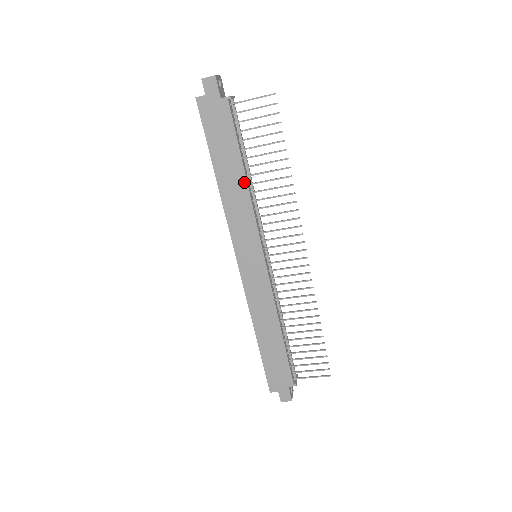
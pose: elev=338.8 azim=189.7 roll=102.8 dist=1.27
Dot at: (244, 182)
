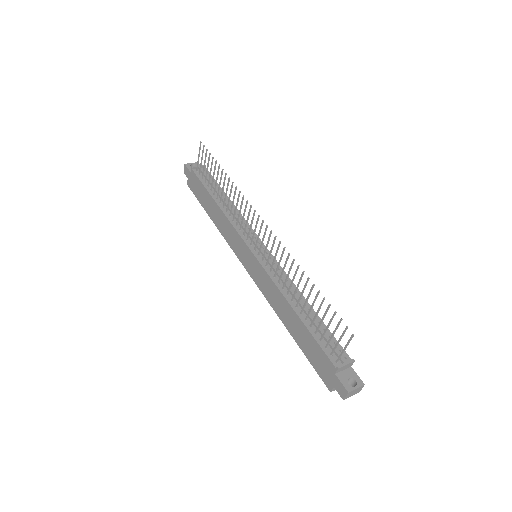
Dot at: (218, 208)
